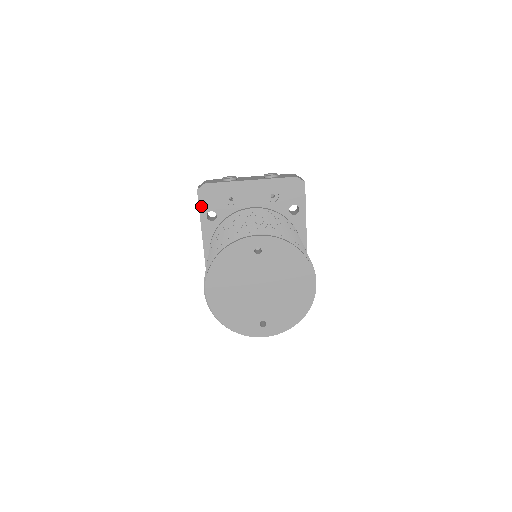
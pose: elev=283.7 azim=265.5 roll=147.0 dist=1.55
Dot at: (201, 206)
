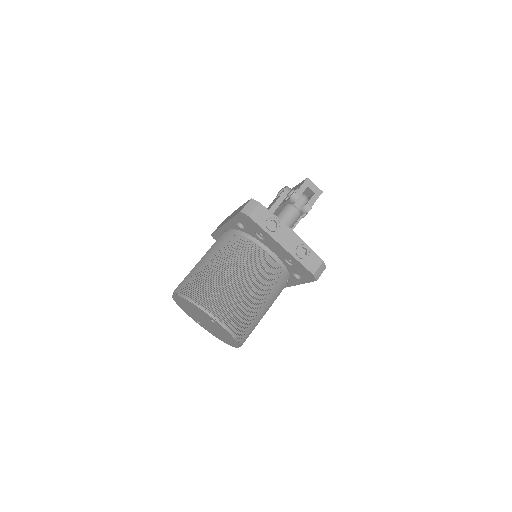
Dot at: (237, 217)
